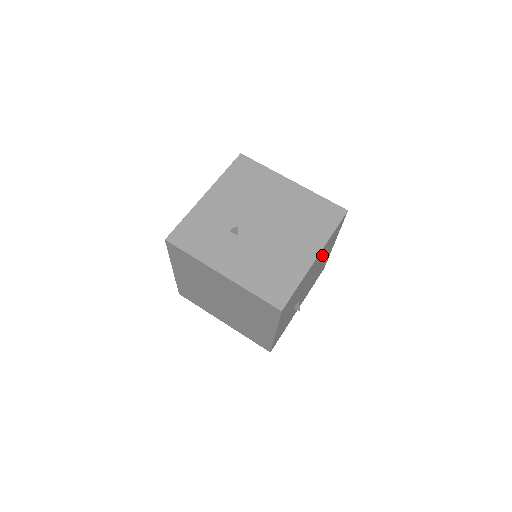
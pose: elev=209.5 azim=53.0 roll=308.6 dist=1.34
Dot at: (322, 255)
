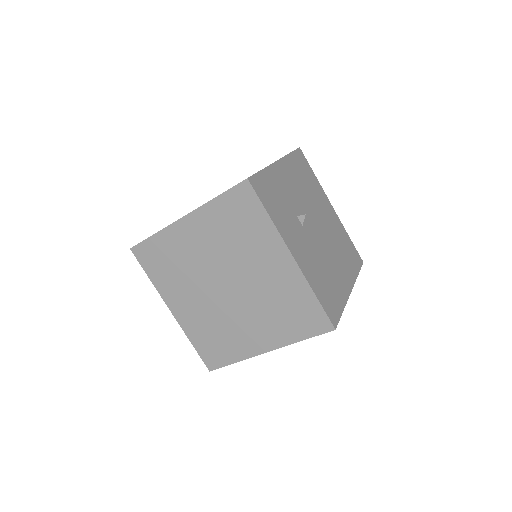
Dot at: occluded
